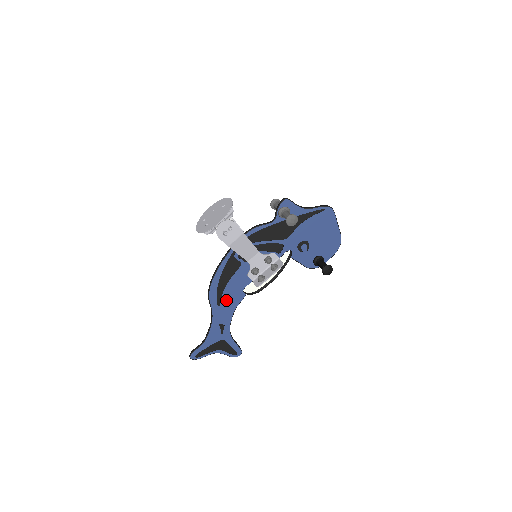
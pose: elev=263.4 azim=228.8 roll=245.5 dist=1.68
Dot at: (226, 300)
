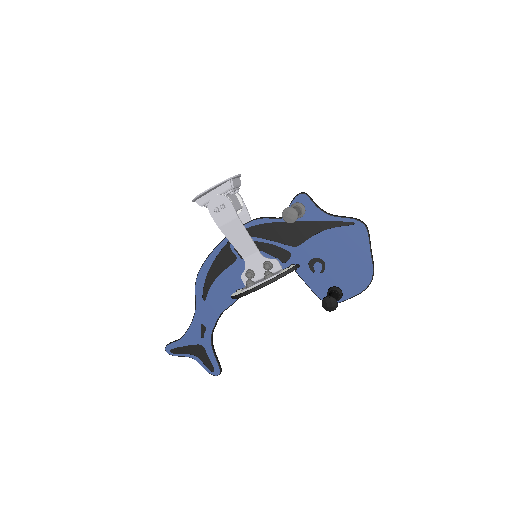
Dot at: (213, 297)
